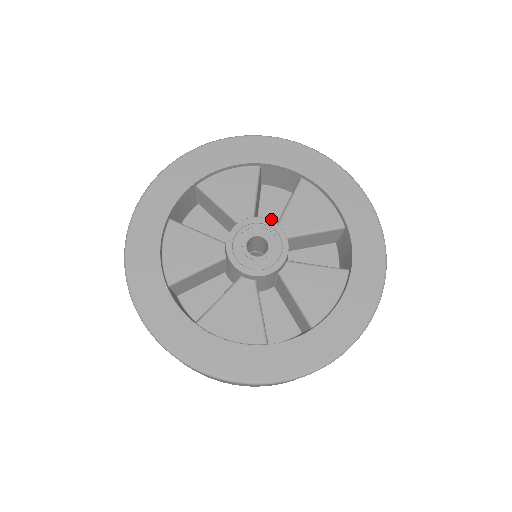
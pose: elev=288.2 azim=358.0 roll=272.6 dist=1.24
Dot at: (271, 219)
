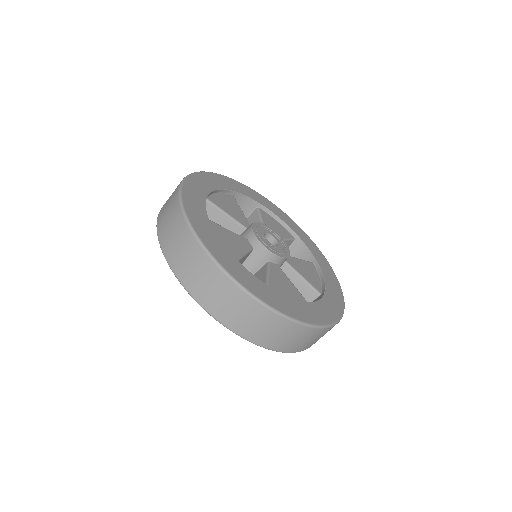
Dot at: occluded
